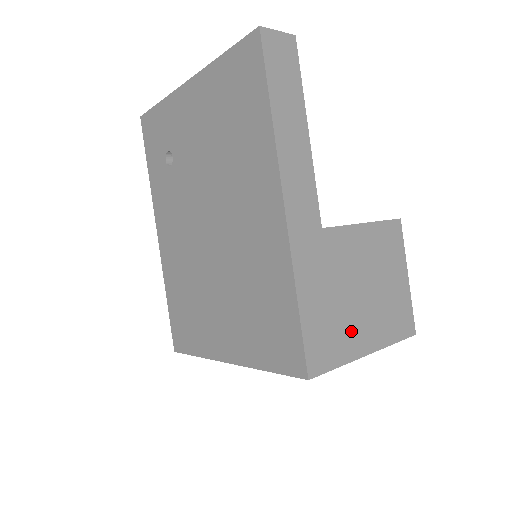
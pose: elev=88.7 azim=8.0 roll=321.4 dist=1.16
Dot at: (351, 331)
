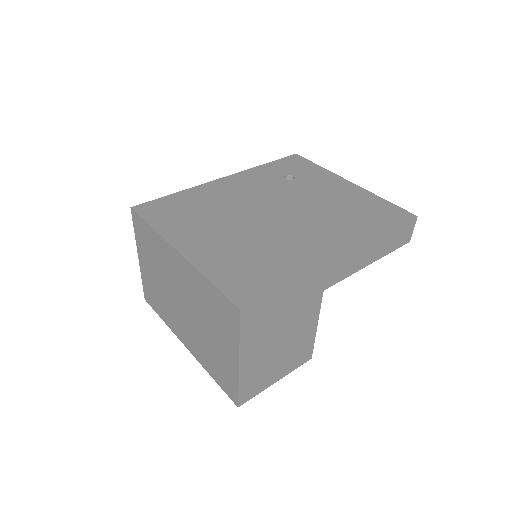
Dot at: (259, 339)
